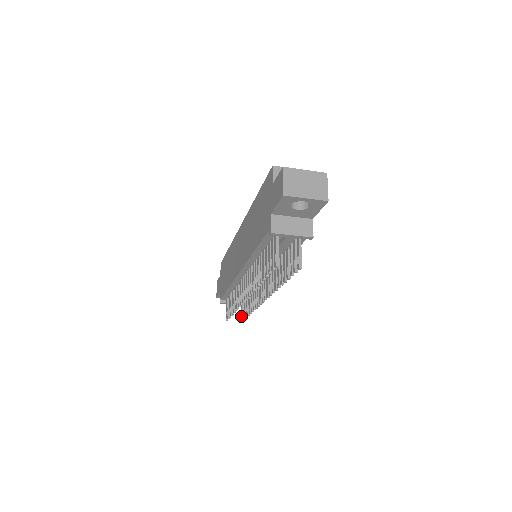
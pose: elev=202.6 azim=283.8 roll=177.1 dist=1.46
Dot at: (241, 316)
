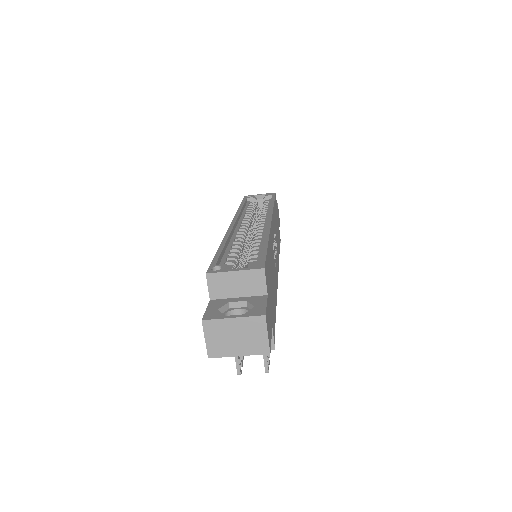
Dot at: occluded
